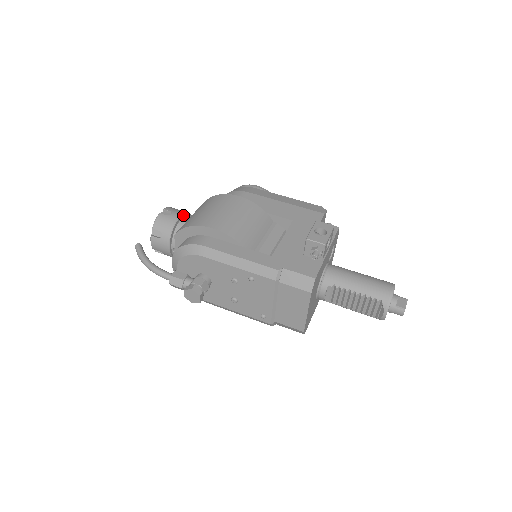
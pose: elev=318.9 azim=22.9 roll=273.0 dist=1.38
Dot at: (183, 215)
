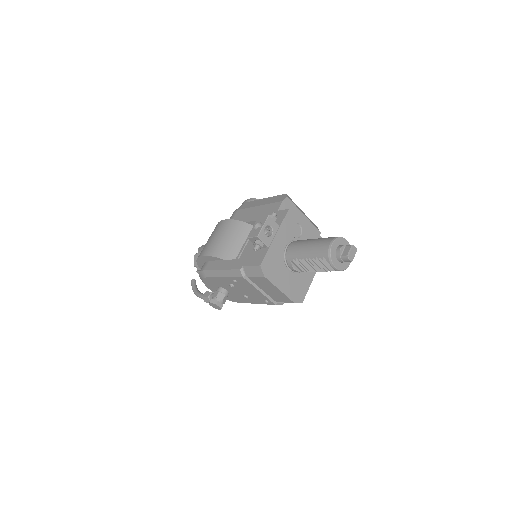
Dot at: occluded
